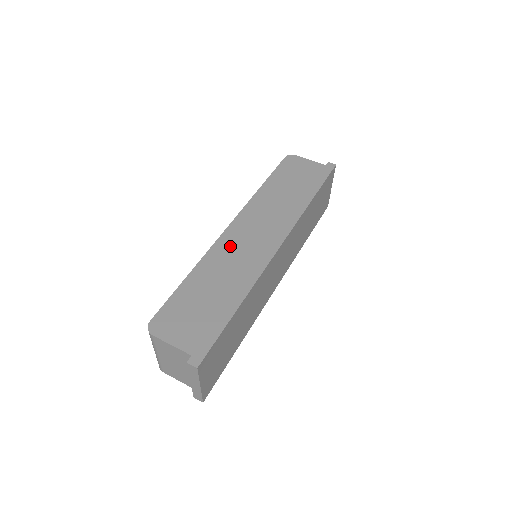
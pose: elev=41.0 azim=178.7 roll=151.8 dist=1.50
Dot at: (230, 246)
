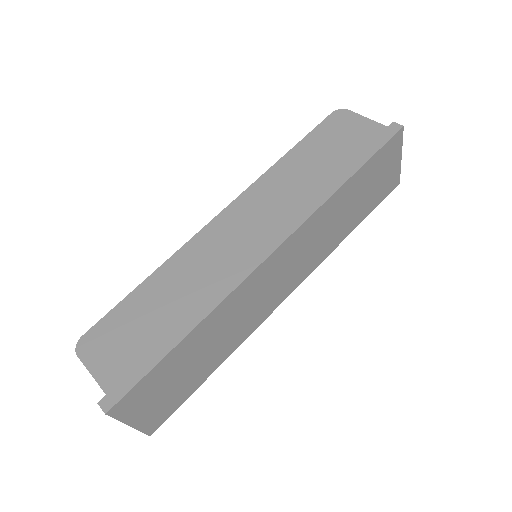
Dot at: (208, 245)
